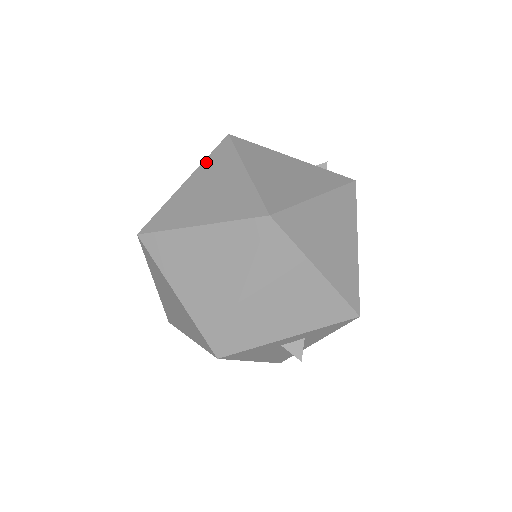
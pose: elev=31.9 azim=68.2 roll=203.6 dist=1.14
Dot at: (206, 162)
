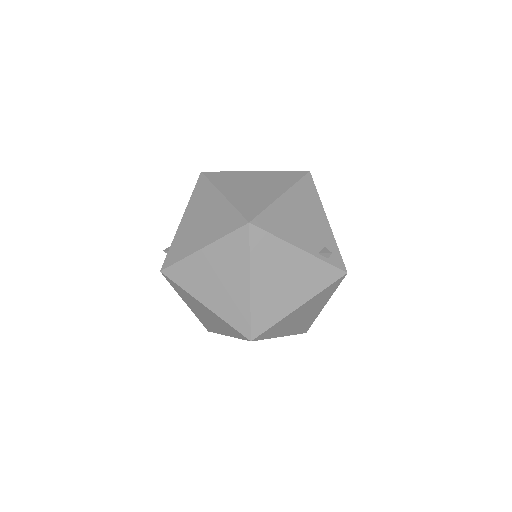
Dot at: (223, 242)
